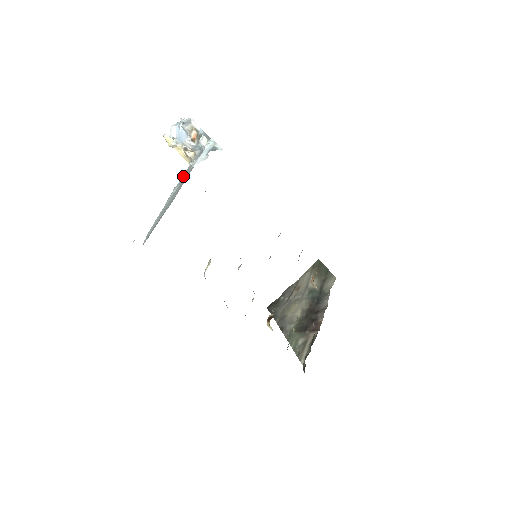
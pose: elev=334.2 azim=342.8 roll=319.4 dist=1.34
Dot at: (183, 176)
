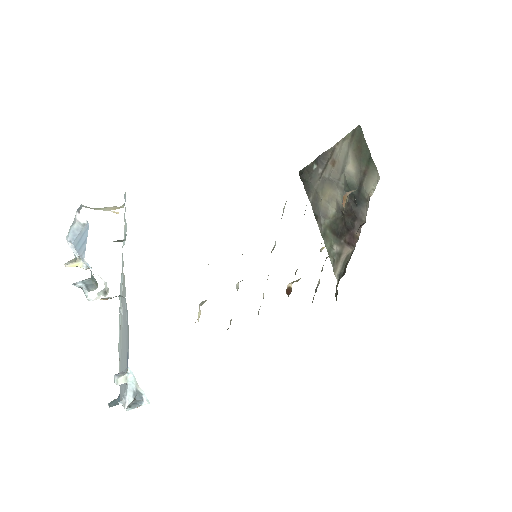
Dot at: (122, 290)
